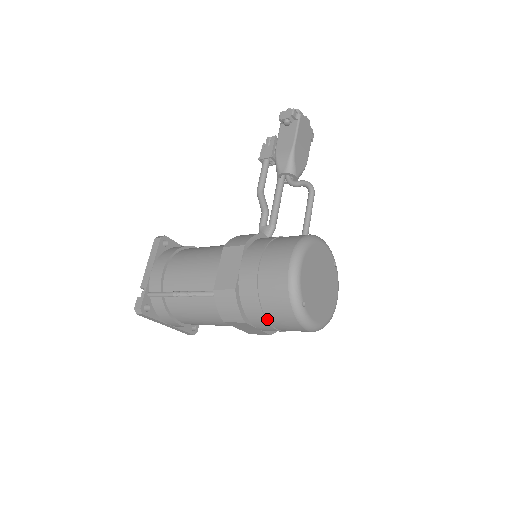
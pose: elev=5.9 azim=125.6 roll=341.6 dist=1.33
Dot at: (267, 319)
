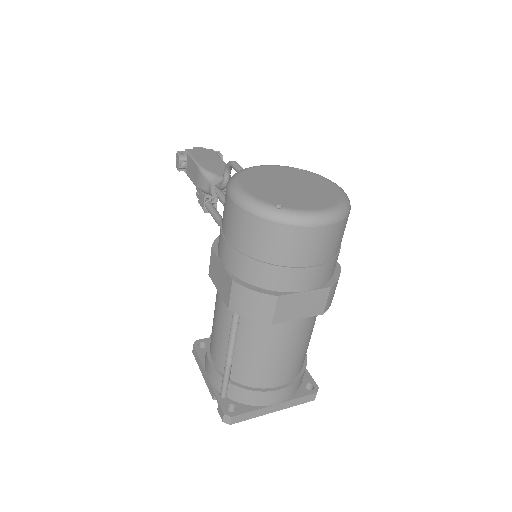
Dot at: (284, 266)
